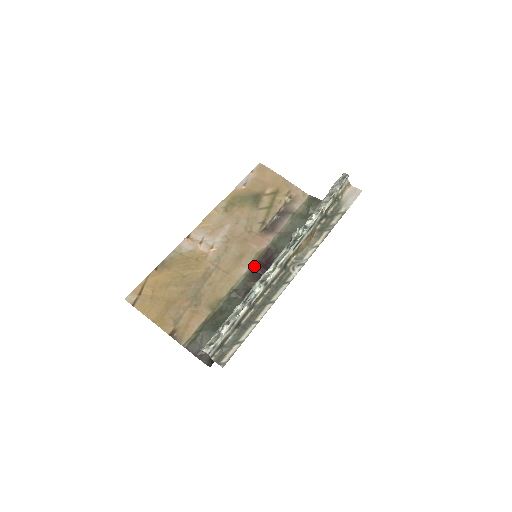
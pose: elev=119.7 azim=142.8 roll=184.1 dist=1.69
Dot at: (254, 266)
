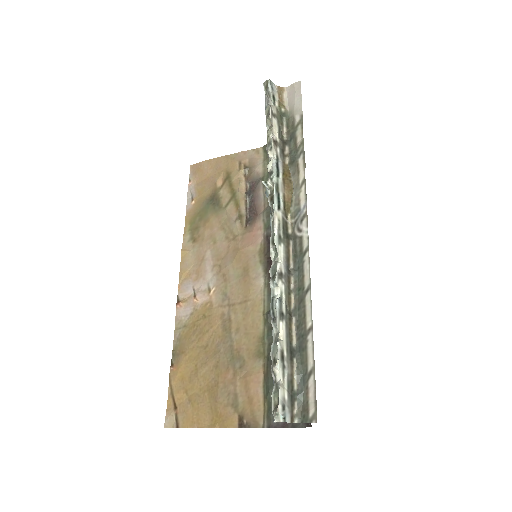
Dot at: (267, 268)
